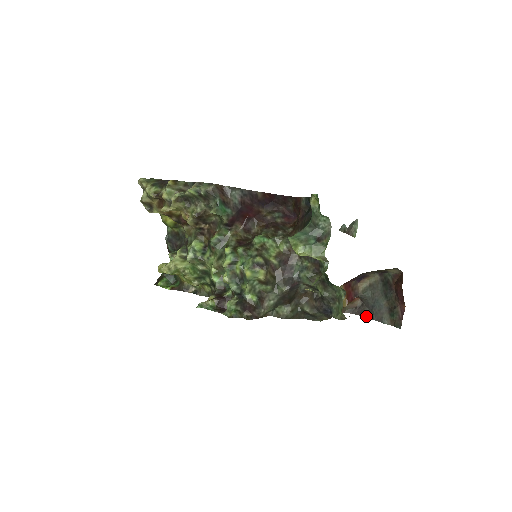
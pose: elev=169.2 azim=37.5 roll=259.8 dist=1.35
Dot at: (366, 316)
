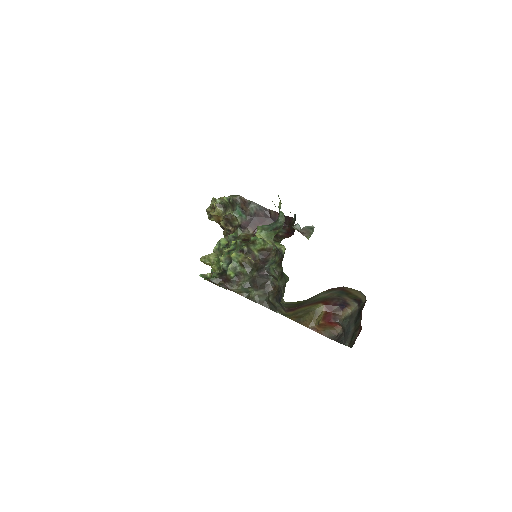
Dot at: (340, 342)
